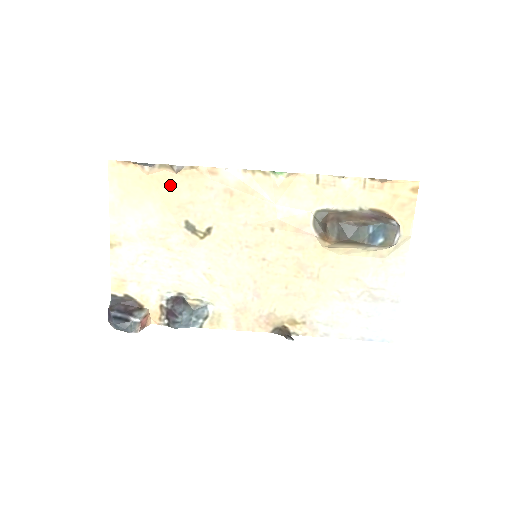
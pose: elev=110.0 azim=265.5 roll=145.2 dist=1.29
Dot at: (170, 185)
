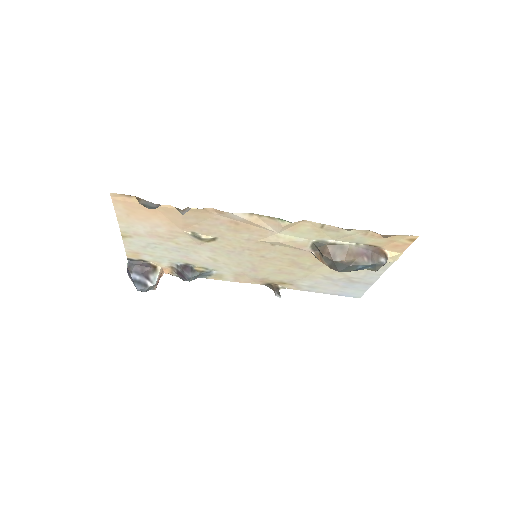
Dot at: (176, 214)
